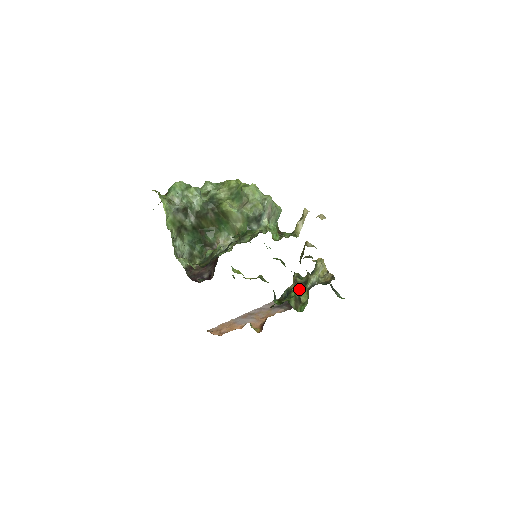
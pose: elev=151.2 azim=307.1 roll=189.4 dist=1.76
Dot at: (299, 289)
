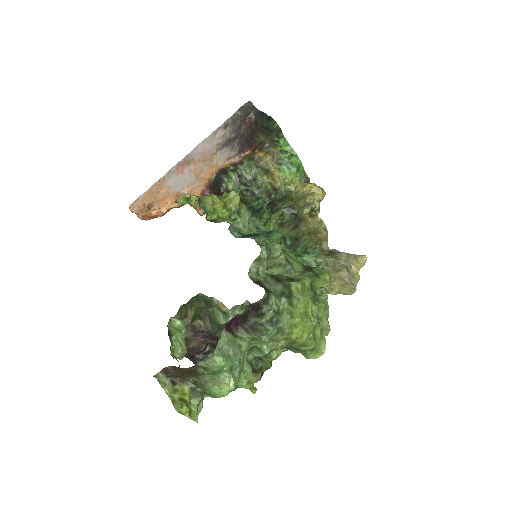
Dot at: (274, 204)
